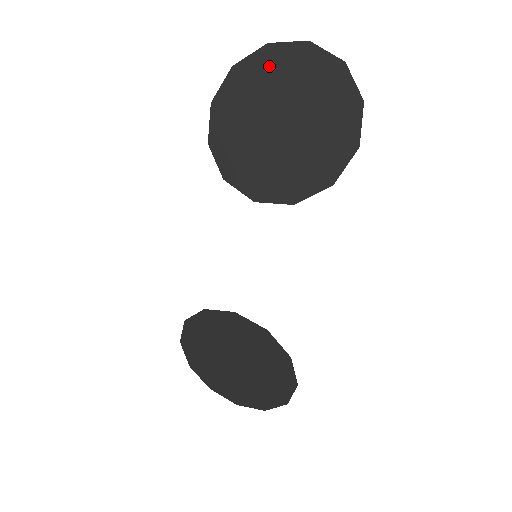
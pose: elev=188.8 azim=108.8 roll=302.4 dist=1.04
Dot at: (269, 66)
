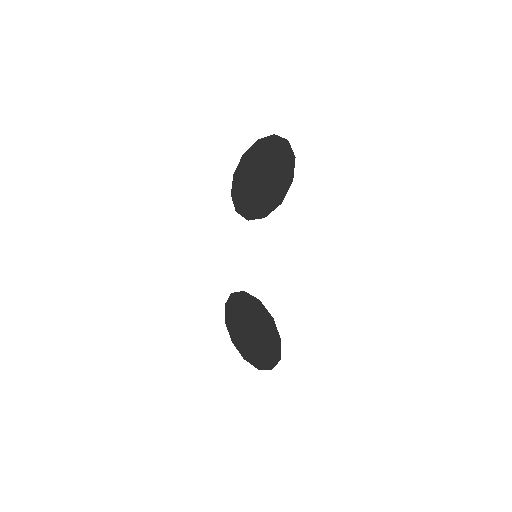
Dot at: (258, 150)
